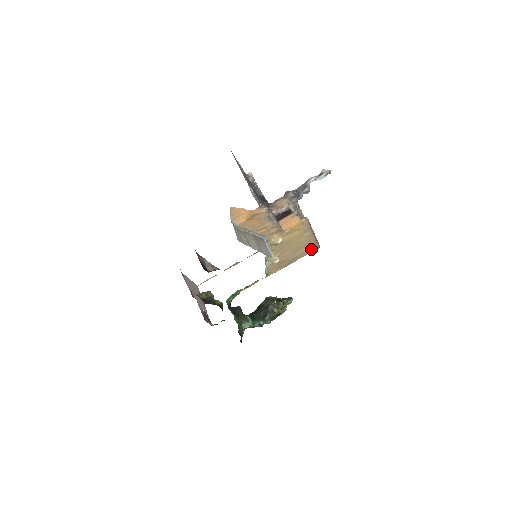
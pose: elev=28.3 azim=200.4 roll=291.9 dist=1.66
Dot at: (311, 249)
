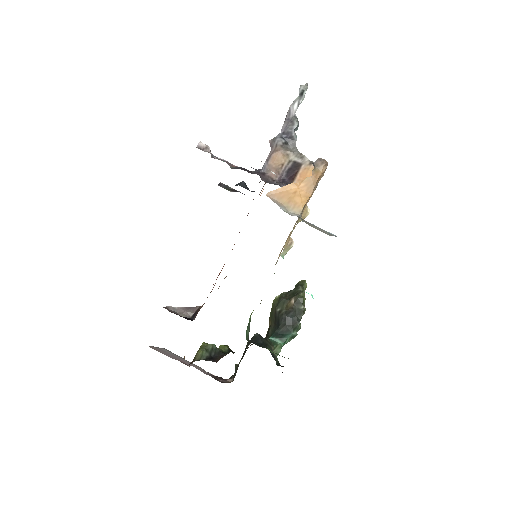
Dot at: occluded
